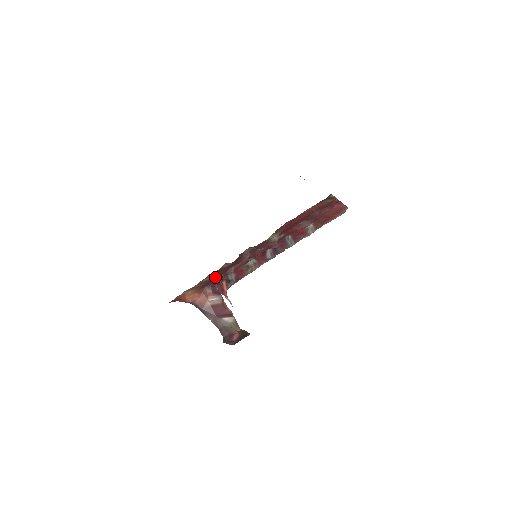
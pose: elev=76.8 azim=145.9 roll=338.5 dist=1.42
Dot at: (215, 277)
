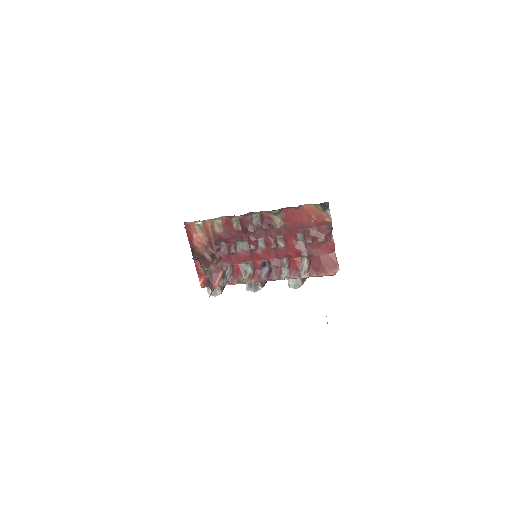
Dot at: (222, 240)
